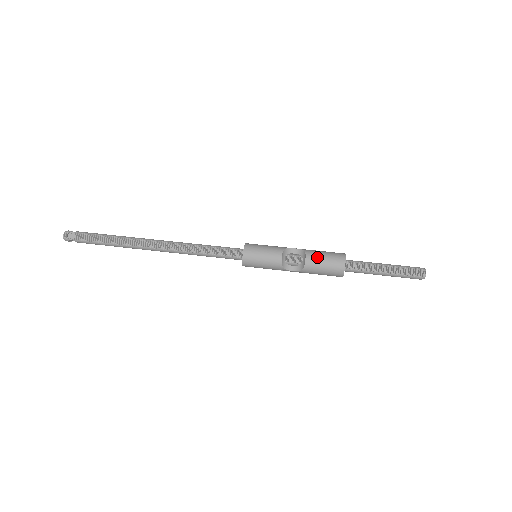
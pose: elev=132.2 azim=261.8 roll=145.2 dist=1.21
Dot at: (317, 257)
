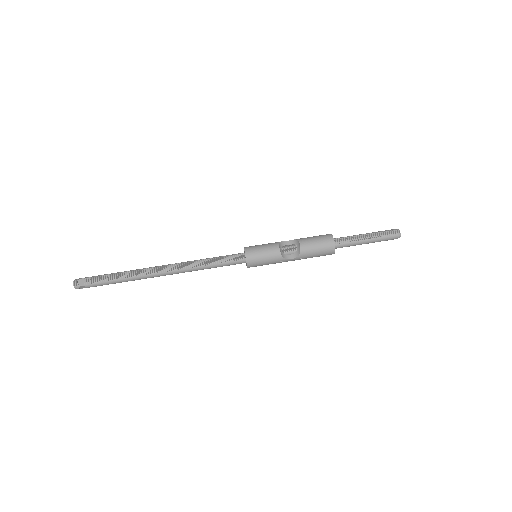
Dot at: (309, 240)
